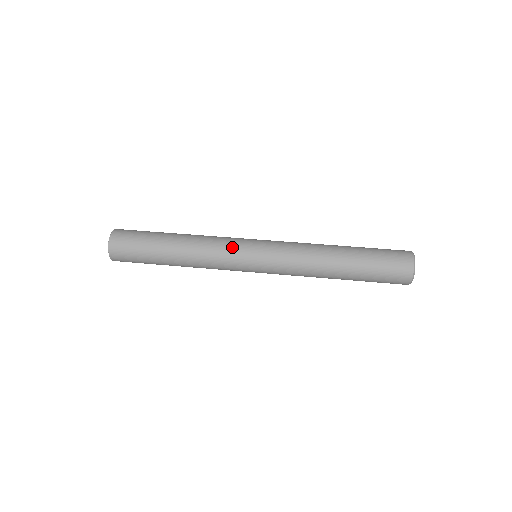
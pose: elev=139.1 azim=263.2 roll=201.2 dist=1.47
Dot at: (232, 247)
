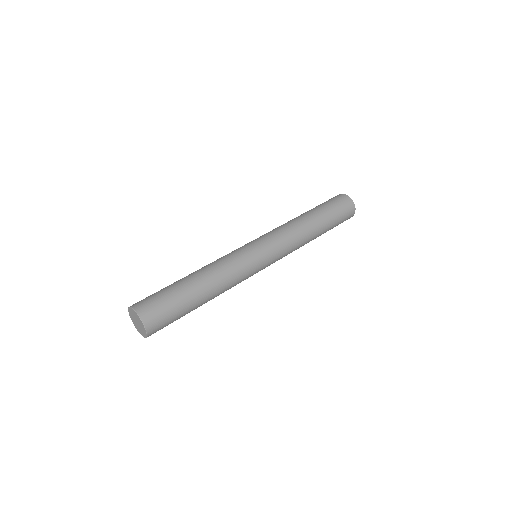
Dot at: (235, 251)
